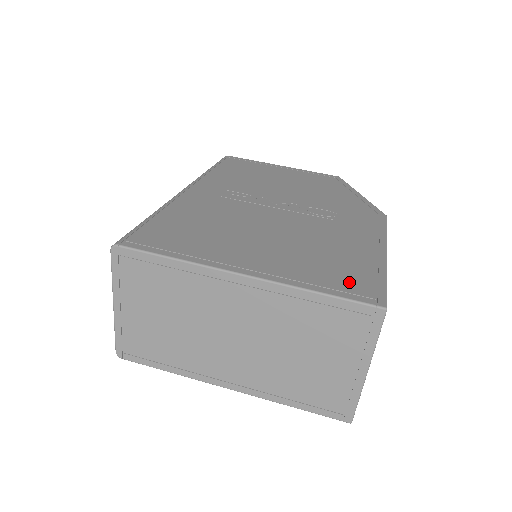
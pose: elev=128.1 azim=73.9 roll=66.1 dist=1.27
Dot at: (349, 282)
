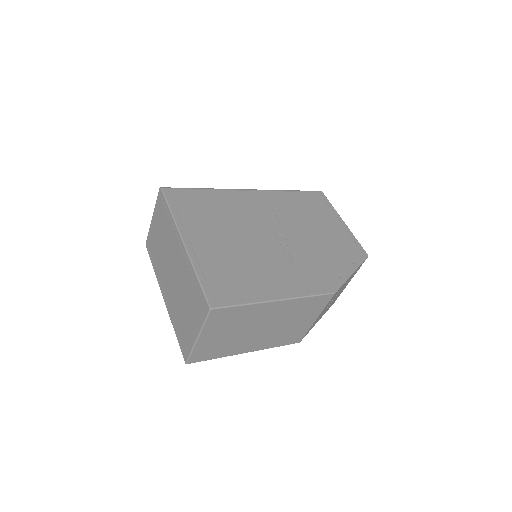
Dot at: (221, 287)
